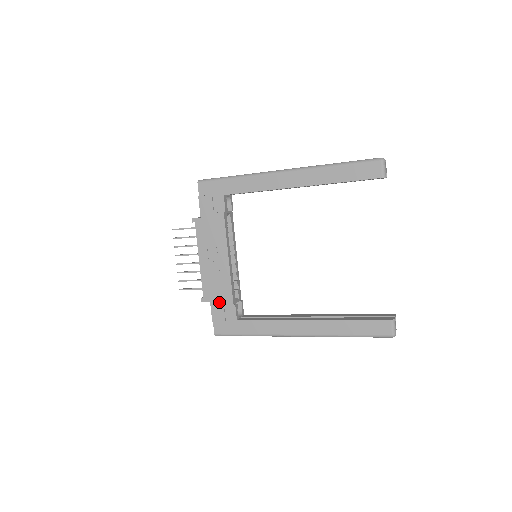
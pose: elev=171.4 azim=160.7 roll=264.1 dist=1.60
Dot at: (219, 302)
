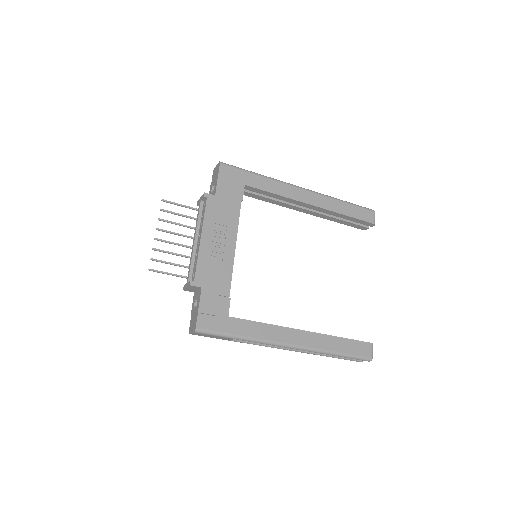
Dot at: (213, 290)
